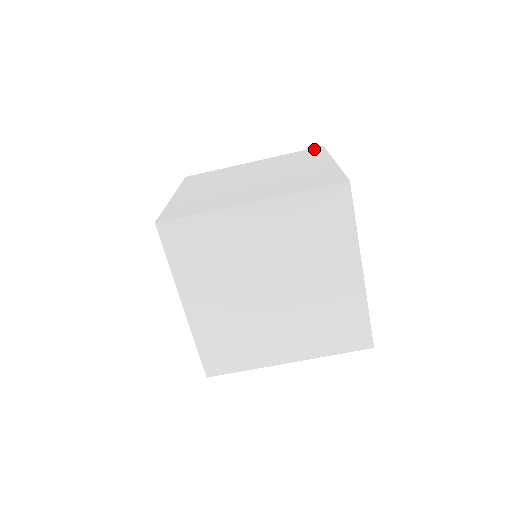
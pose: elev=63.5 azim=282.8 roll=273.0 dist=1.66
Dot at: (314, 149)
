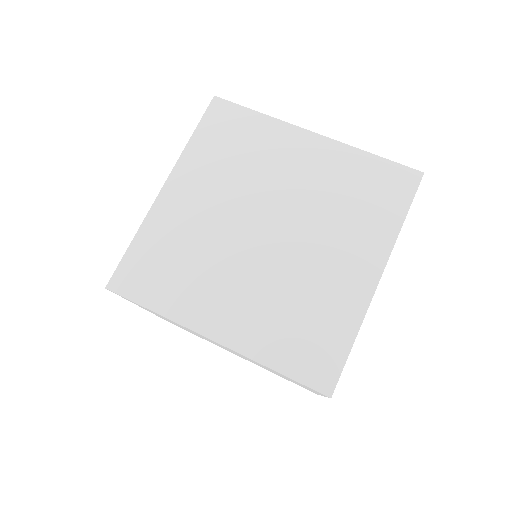
Dot at: occluded
